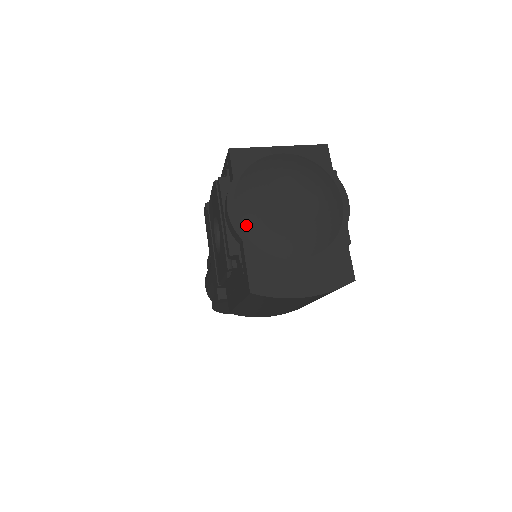
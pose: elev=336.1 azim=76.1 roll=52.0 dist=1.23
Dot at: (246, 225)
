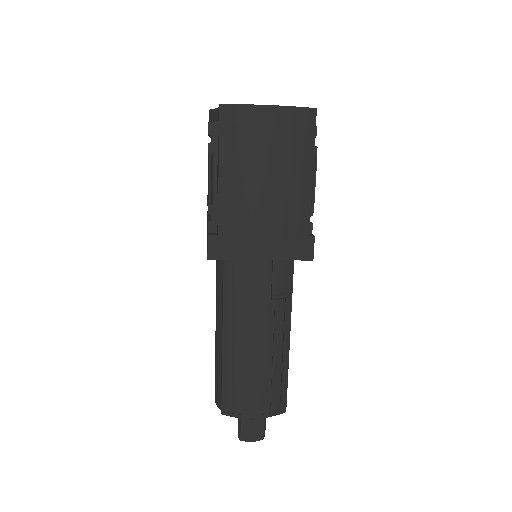
Dot at: occluded
